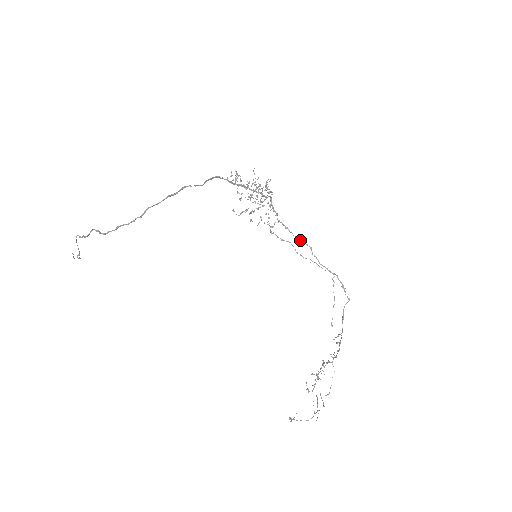
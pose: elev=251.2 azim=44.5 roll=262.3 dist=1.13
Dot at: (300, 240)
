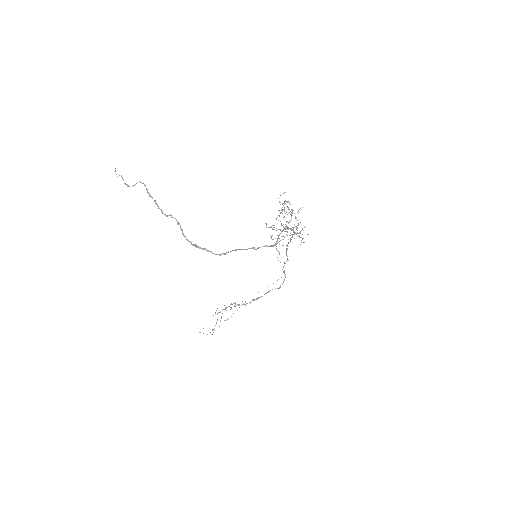
Dot at: (287, 256)
